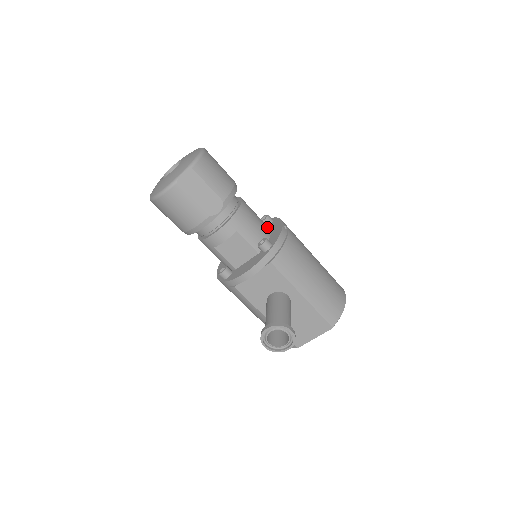
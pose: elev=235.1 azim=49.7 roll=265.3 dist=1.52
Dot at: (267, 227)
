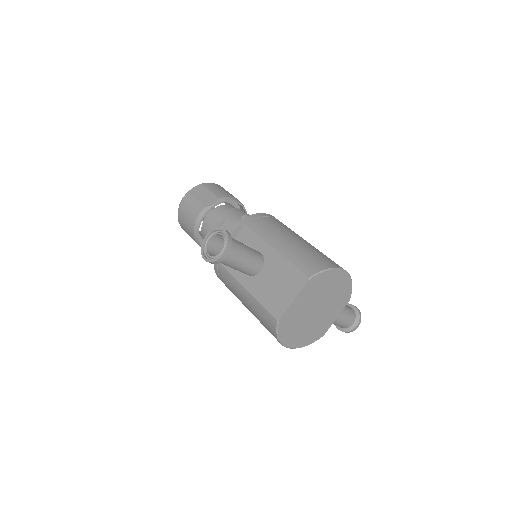
Dot at: occluded
